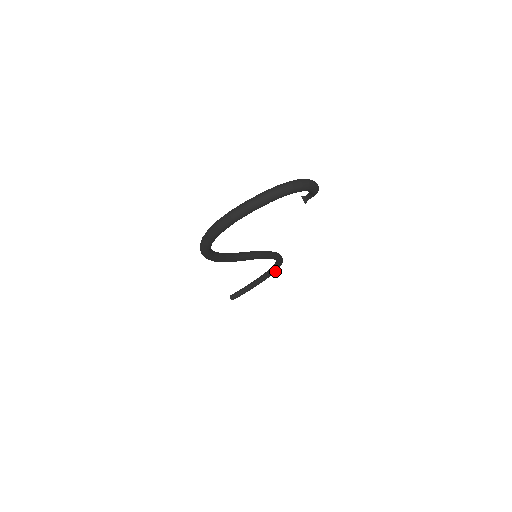
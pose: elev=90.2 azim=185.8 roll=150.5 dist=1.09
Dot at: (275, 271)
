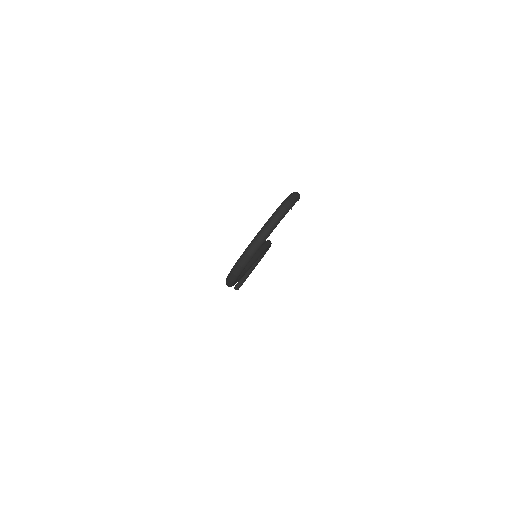
Dot at: occluded
